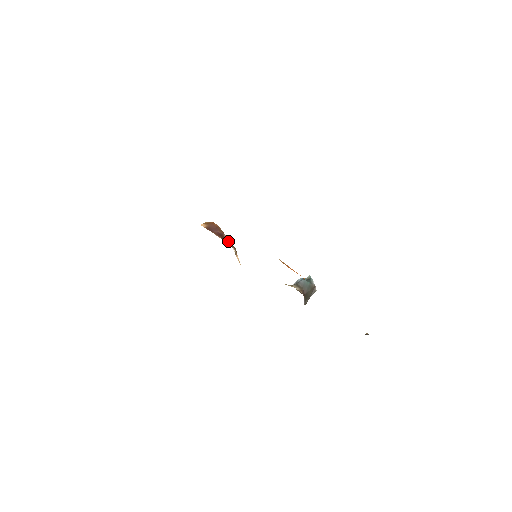
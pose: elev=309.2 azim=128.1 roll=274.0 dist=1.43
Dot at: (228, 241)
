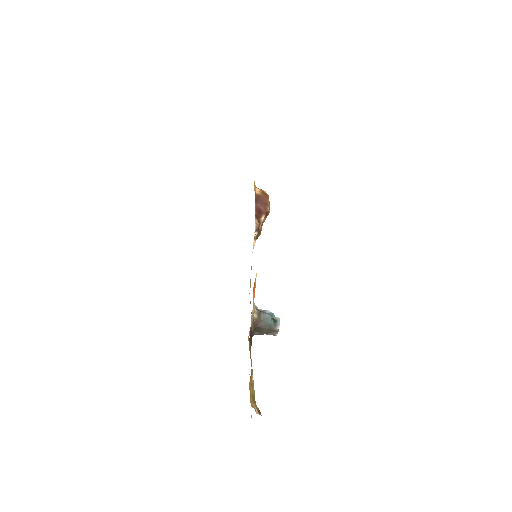
Dot at: (258, 222)
